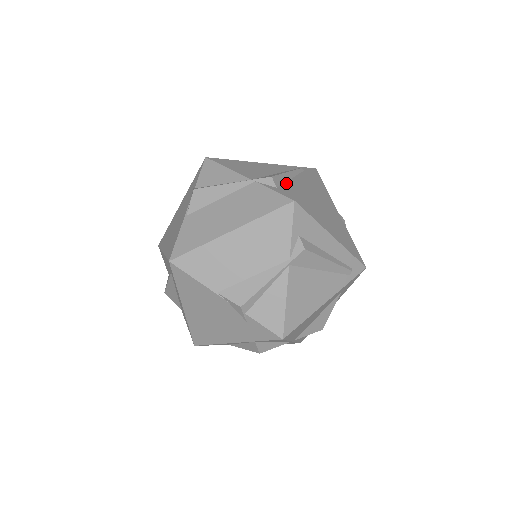
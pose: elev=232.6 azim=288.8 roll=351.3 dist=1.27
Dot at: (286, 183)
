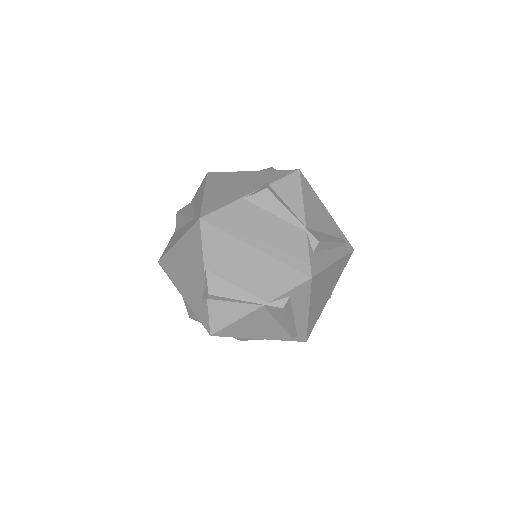
Dot at: (323, 252)
